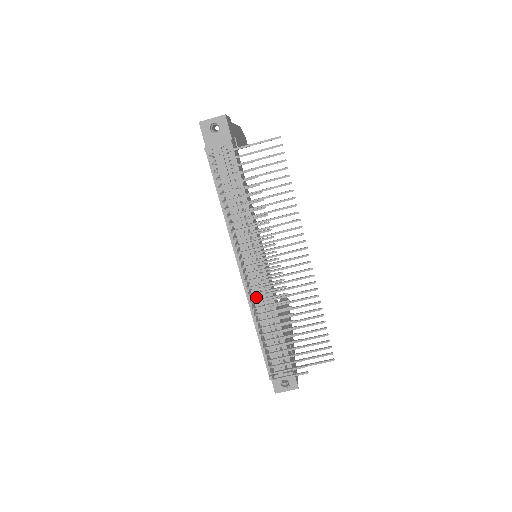
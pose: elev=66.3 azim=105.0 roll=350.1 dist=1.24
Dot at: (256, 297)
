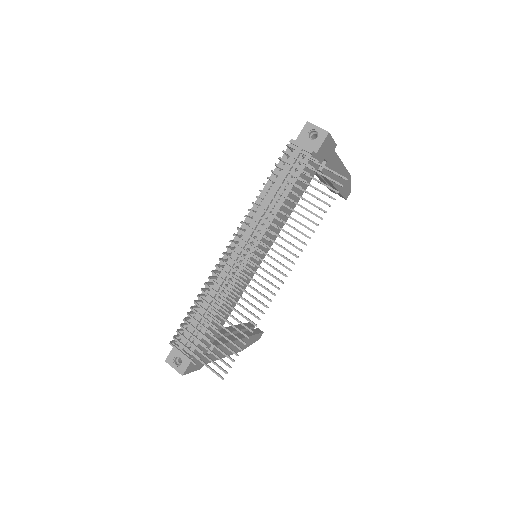
Dot at: (221, 276)
